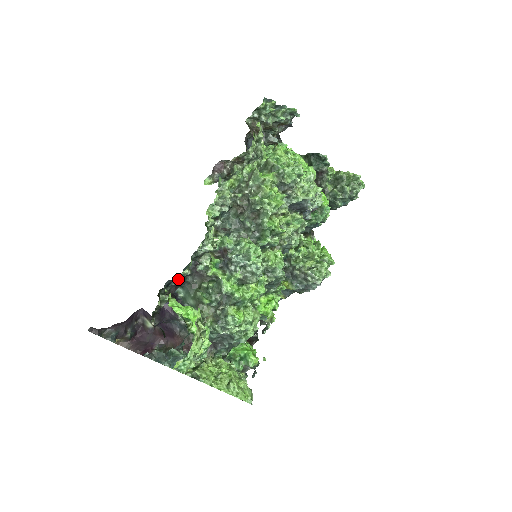
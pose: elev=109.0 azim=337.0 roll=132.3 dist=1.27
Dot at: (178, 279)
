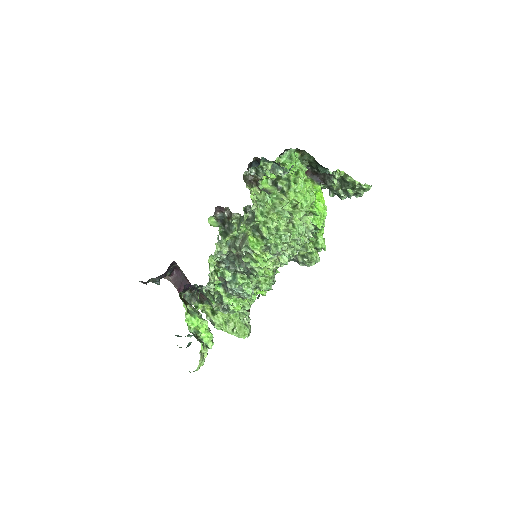
Dot at: occluded
